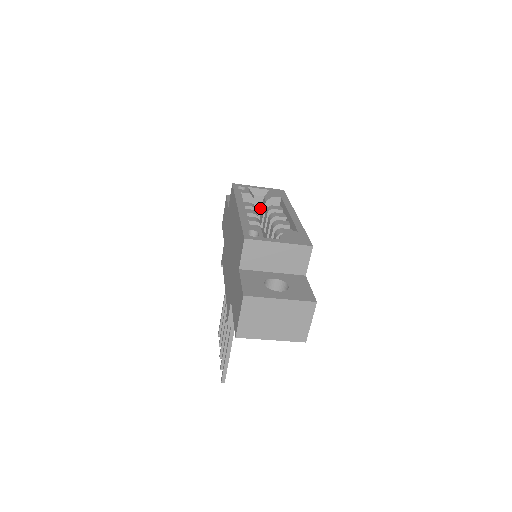
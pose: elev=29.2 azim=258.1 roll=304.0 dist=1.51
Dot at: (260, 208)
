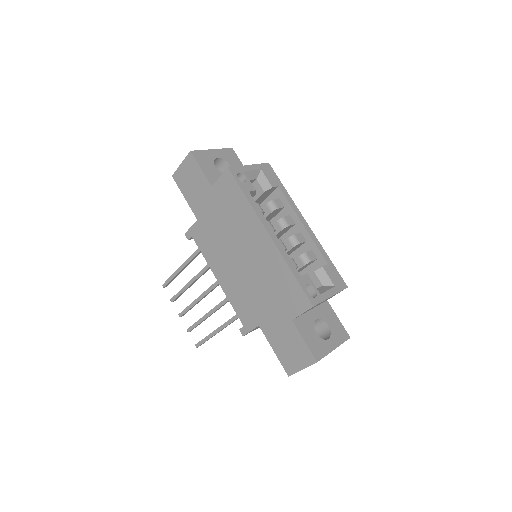
Dot at: occluded
